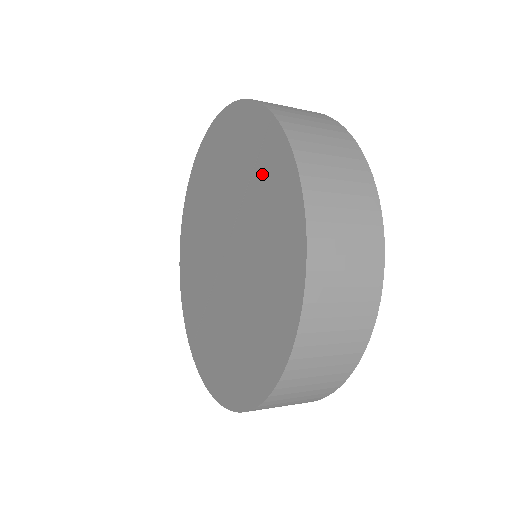
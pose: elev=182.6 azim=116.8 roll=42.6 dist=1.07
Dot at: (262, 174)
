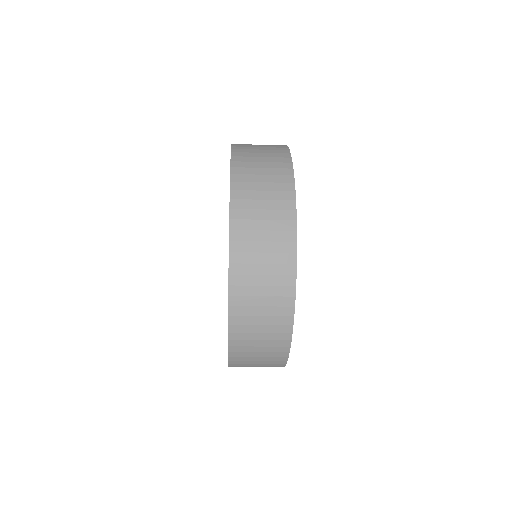
Dot at: occluded
